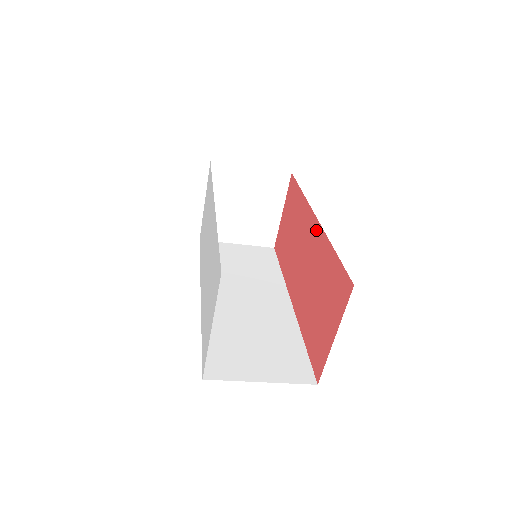
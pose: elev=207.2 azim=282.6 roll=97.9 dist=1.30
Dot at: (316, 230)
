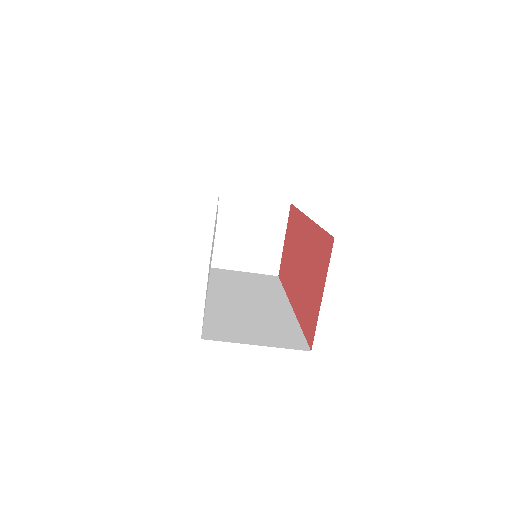
Dot at: (308, 226)
